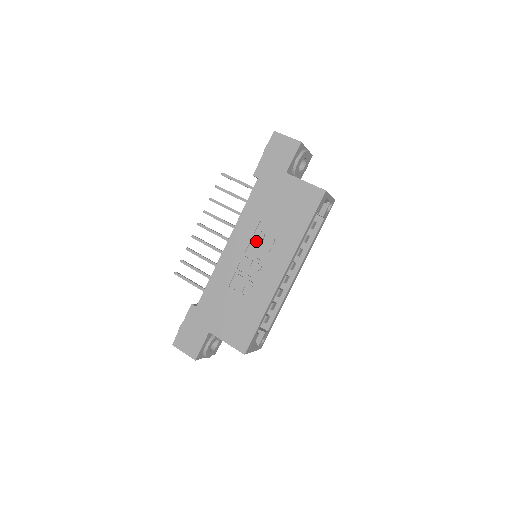
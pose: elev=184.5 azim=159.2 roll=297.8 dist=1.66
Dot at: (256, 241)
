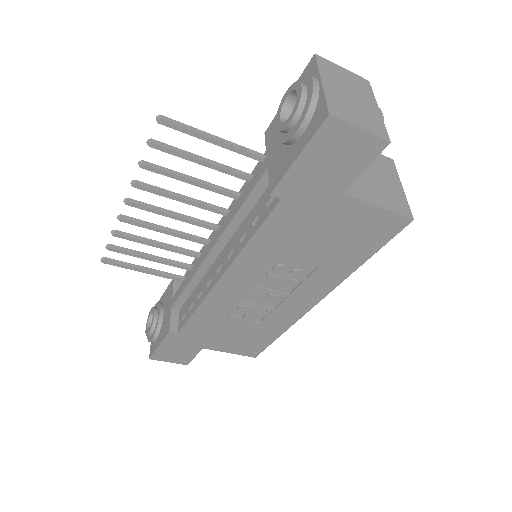
Dot at: (274, 276)
